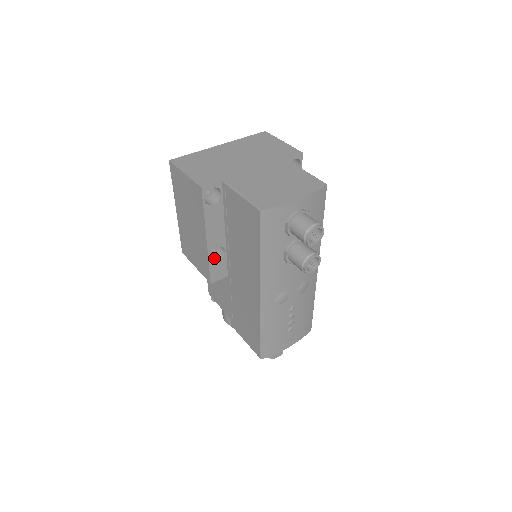
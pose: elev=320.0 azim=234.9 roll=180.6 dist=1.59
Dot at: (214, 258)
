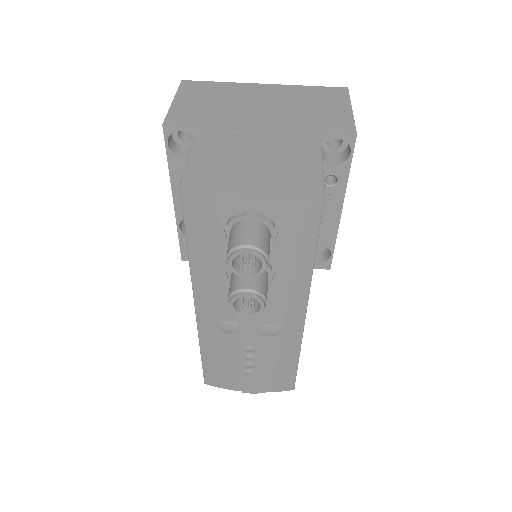
Dot at: occluded
